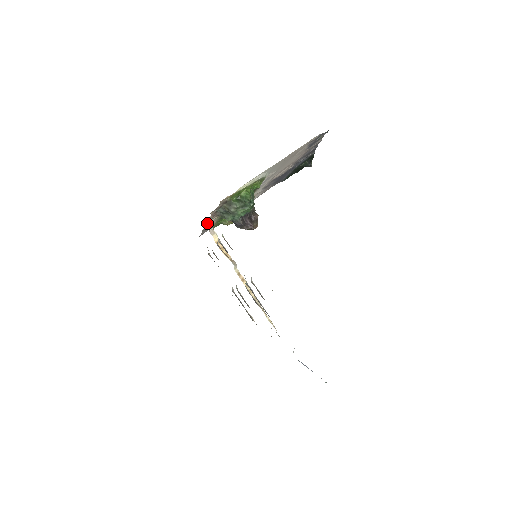
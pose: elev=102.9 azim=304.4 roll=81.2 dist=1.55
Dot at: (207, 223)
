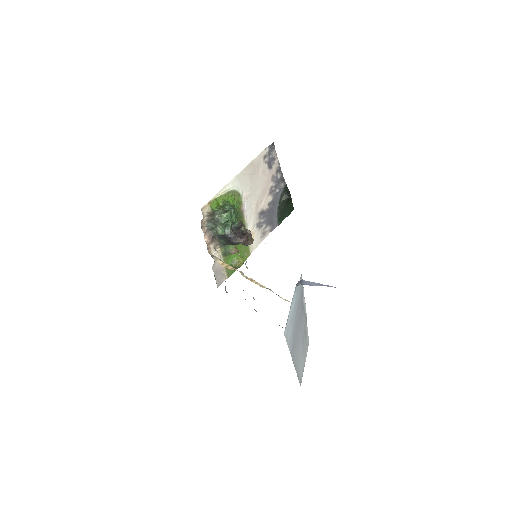
Dot at: (210, 254)
